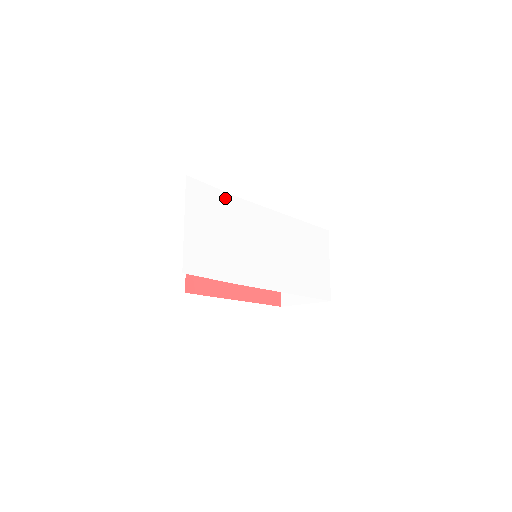
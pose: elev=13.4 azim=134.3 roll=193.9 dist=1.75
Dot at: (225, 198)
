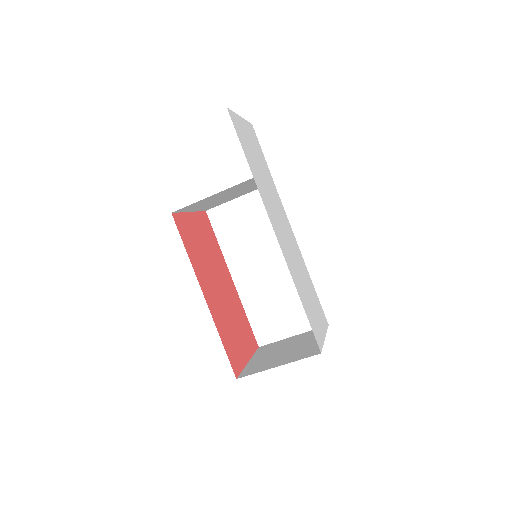
Dot at: (267, 168)
